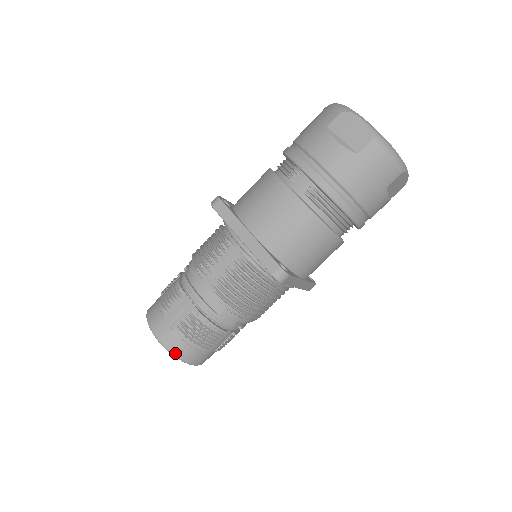
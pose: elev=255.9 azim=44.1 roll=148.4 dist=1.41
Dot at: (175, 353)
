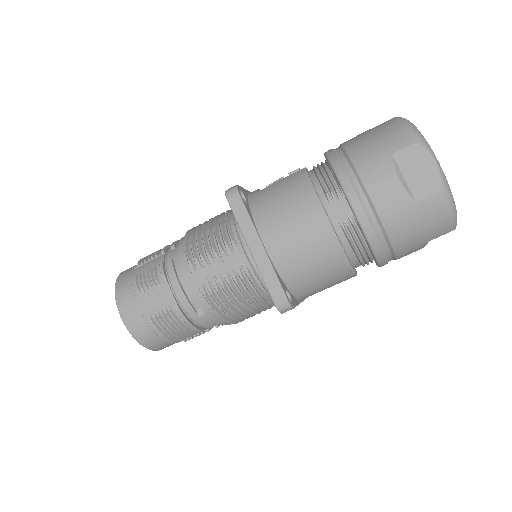
Dot at: (139, 339)
